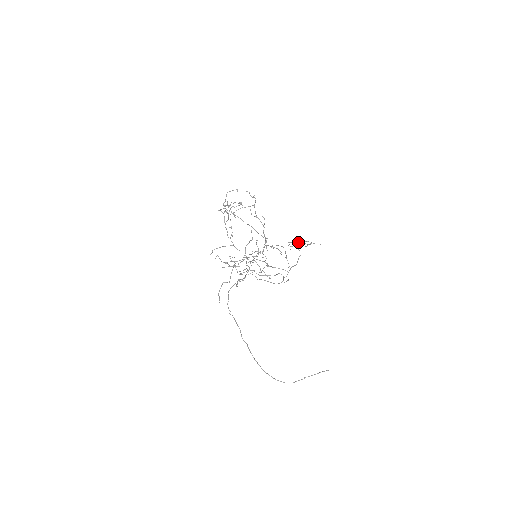
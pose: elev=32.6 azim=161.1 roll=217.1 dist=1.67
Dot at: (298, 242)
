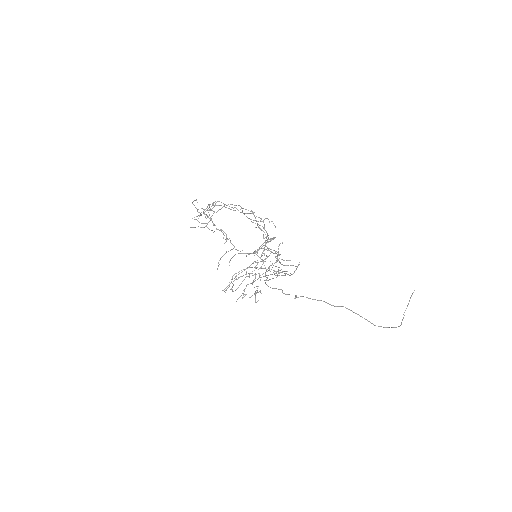
Dot at: occluded
